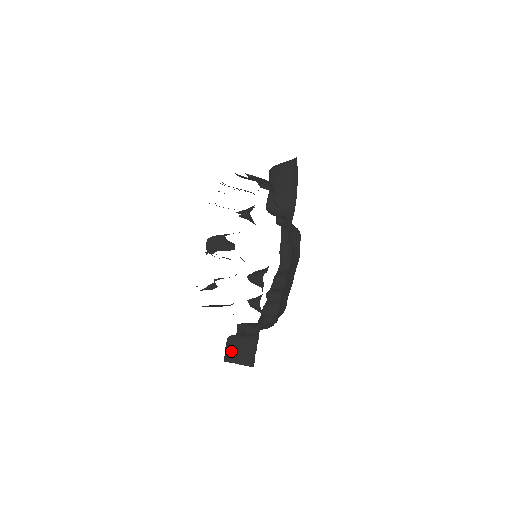
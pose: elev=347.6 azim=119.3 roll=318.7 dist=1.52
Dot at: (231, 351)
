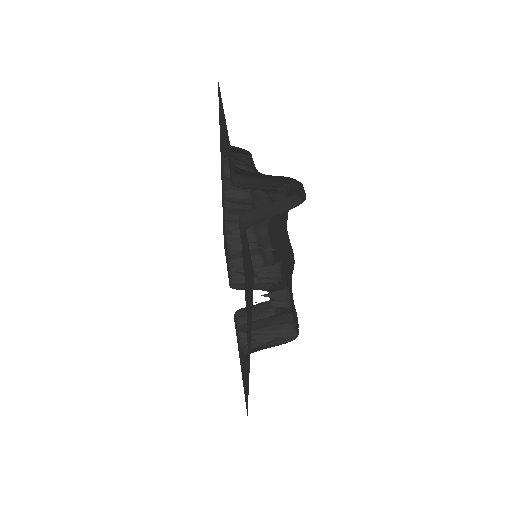
Dot at: occluded
